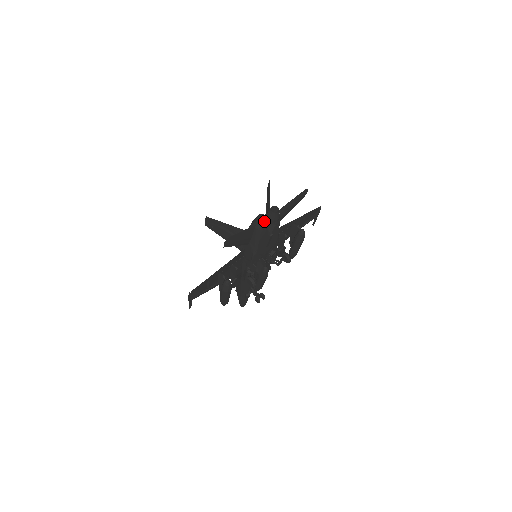
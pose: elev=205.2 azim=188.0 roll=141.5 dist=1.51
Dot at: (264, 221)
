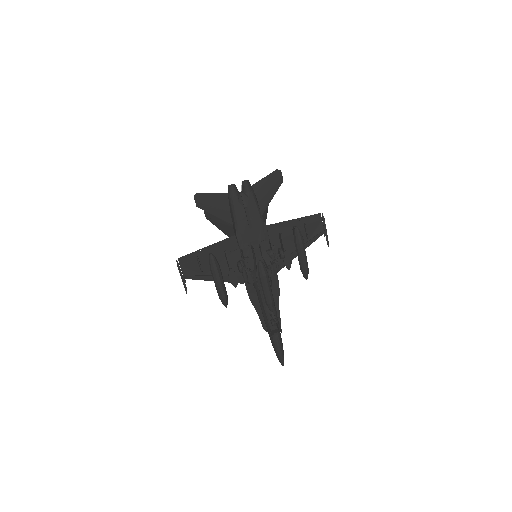
Dot at: (232, 187)
